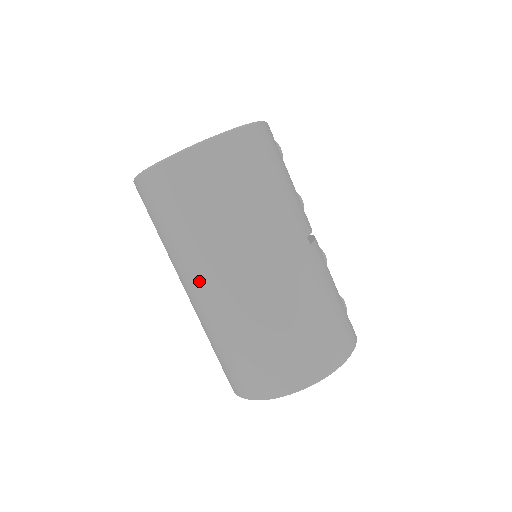
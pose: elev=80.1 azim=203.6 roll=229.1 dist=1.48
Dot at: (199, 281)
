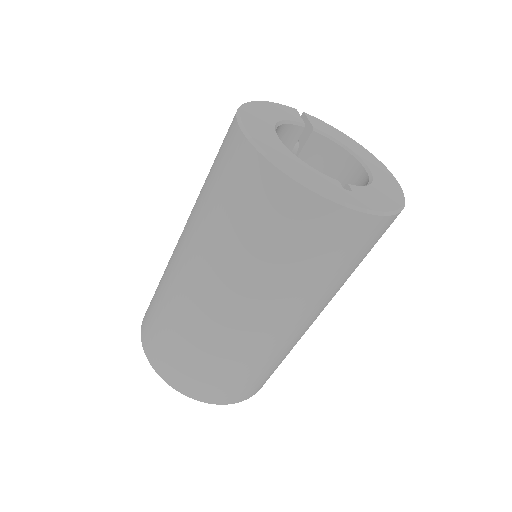
Dot at: (284, 319)
